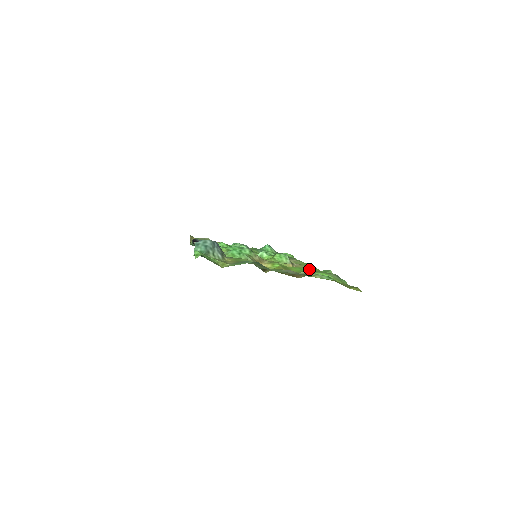
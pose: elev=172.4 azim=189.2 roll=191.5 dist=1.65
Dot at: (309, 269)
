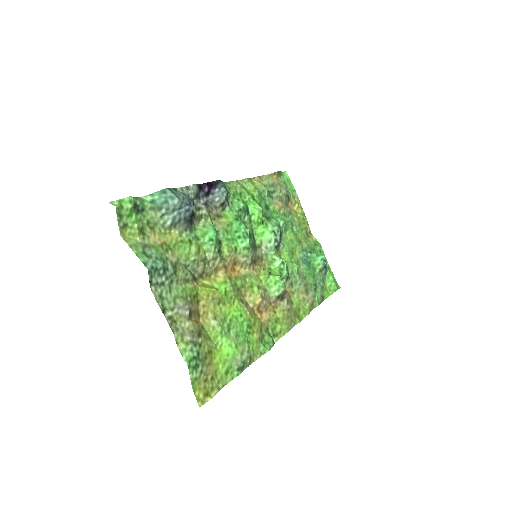
Dot at: (245, 325)
